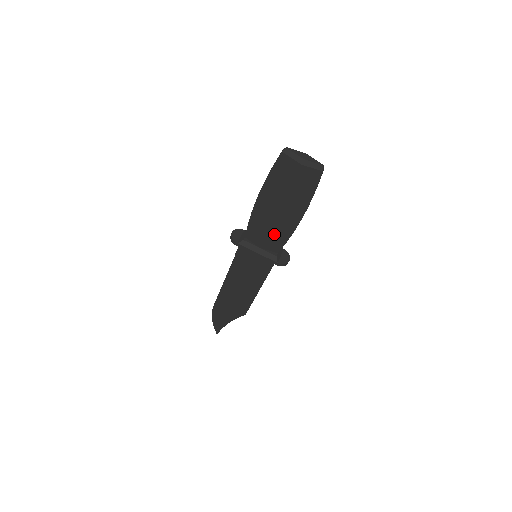
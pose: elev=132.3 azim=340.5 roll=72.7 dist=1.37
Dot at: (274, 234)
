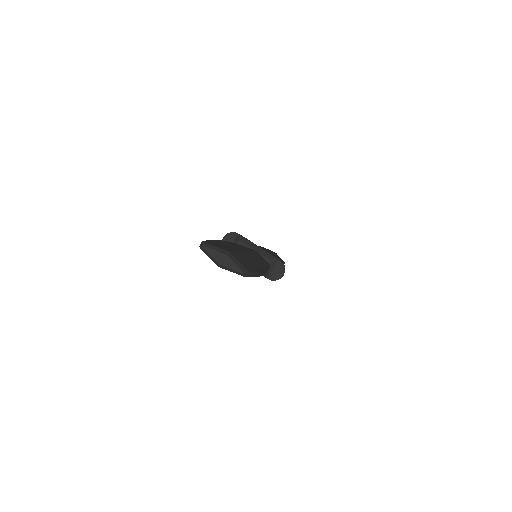
Dot at: occluded
